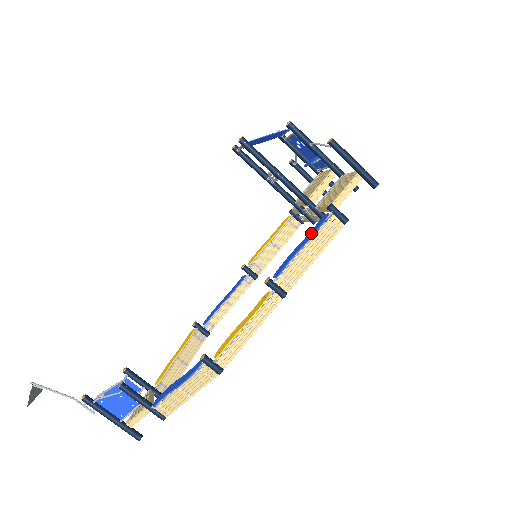
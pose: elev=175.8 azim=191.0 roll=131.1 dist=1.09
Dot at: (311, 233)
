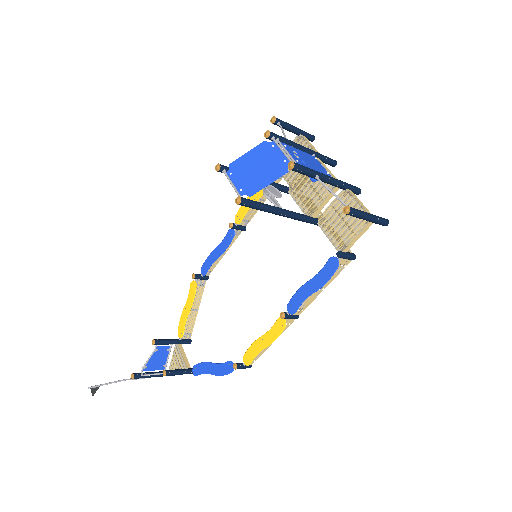
Dot at: (322, 278)
